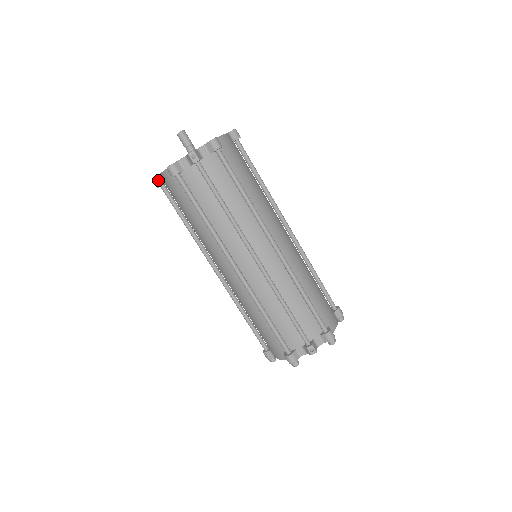
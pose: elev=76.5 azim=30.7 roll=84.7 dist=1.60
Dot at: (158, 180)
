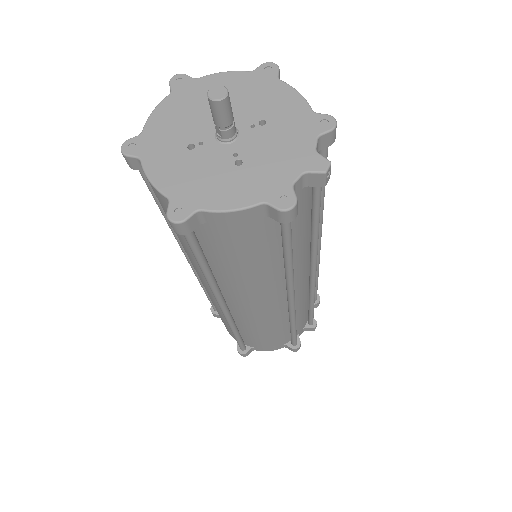
Dot at: (192, 221)
